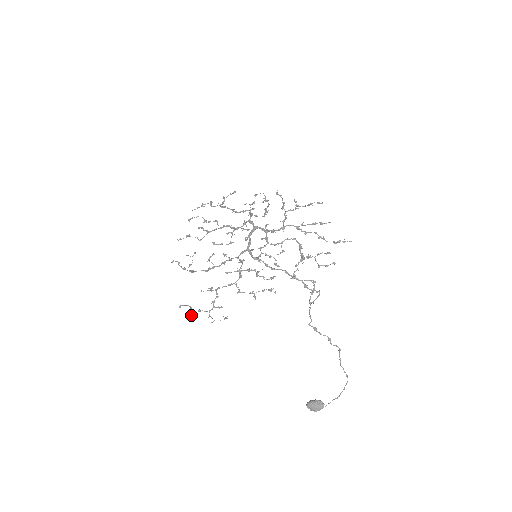
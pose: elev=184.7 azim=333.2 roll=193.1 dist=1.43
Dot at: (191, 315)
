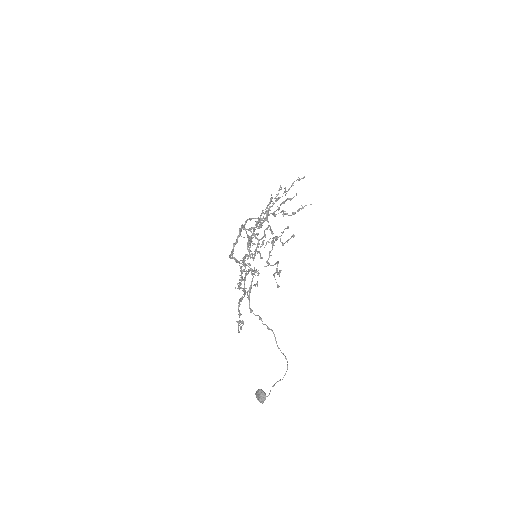
Dot at: (238, 328)
